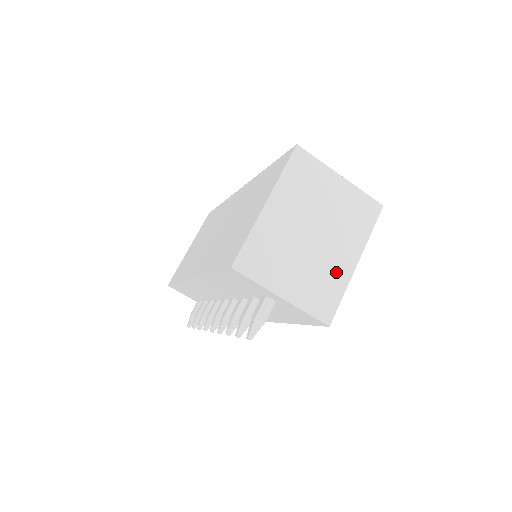
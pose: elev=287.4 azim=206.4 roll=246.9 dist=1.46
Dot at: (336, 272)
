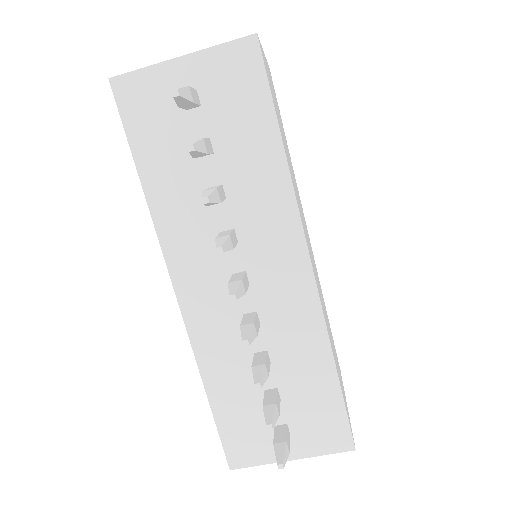
Dot at: occluded
